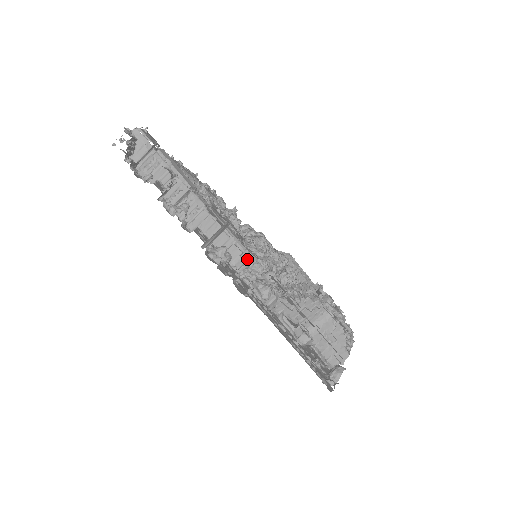
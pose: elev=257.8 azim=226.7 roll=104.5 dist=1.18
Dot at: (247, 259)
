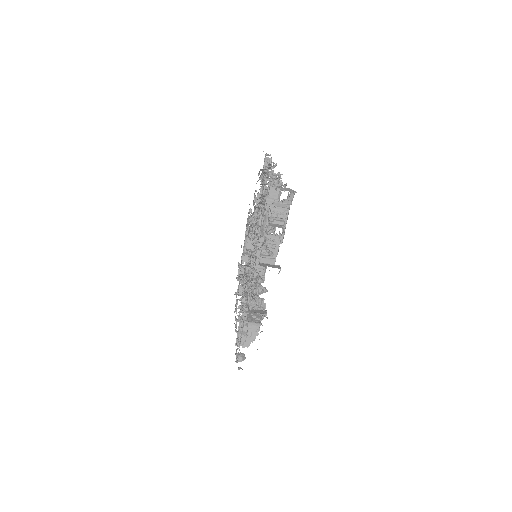
Dot at: occluded
